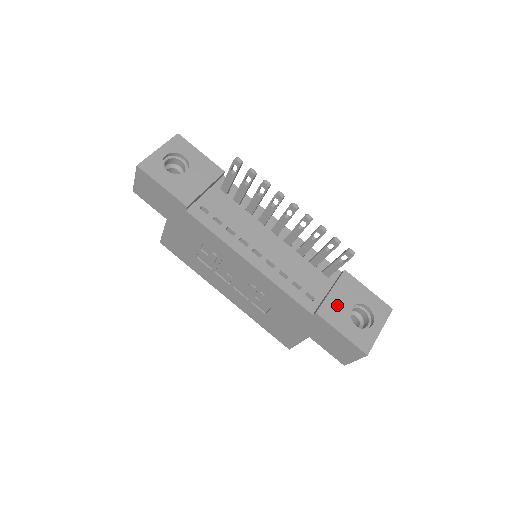
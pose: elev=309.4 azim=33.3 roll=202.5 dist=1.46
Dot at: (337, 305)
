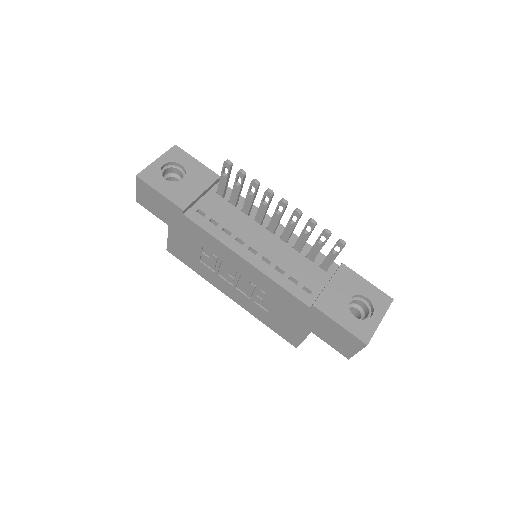
Dot at: (334, 297)
